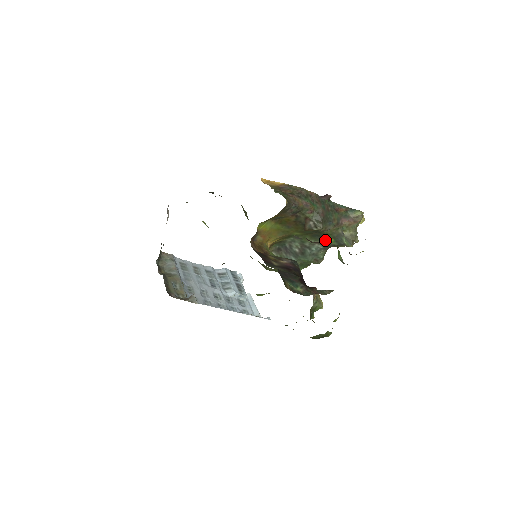
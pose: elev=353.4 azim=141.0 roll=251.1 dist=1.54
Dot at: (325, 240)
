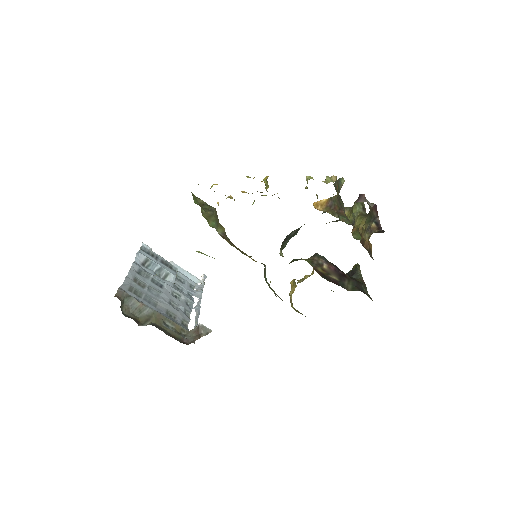
Dot at: occluded
